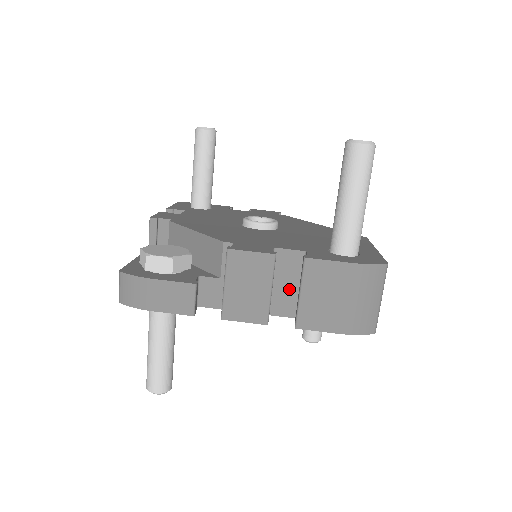
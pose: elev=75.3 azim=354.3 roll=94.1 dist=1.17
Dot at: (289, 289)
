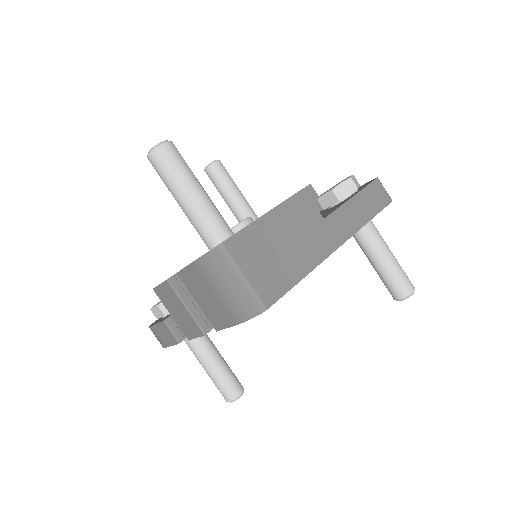
Dot at: occluded
